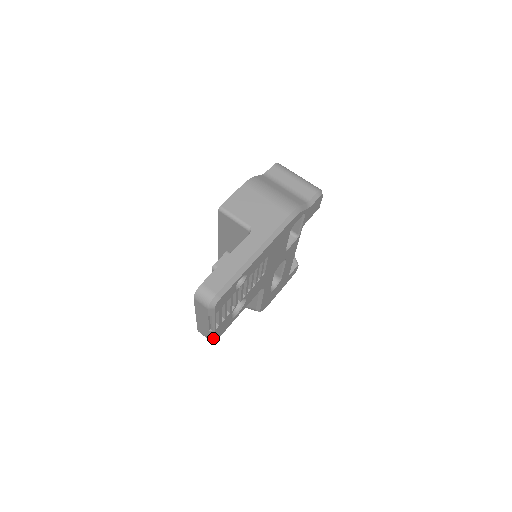
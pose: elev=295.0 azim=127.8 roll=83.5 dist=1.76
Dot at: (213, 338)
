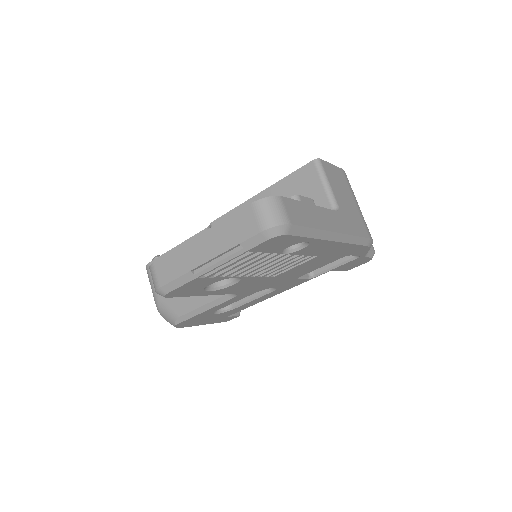
Dot at: (169, 288)
